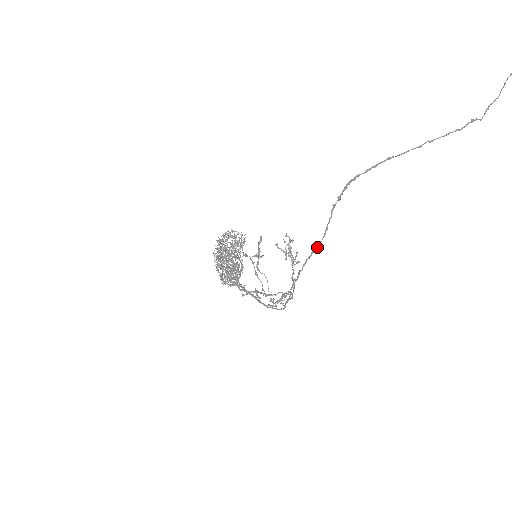
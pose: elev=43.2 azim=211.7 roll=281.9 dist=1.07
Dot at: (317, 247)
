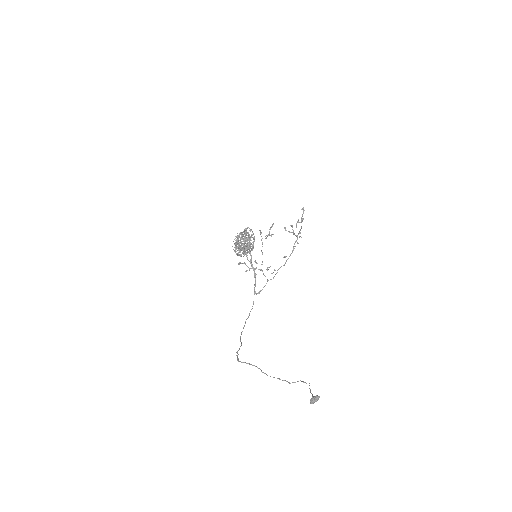
Dot at: (241, 342)
